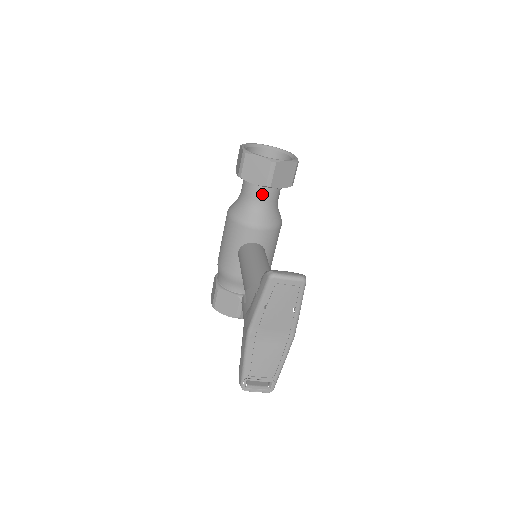
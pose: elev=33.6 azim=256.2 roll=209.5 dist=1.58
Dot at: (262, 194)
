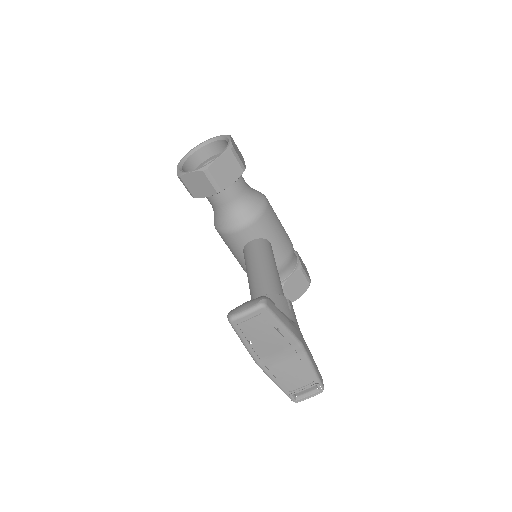
Dot at: (224, 197)
